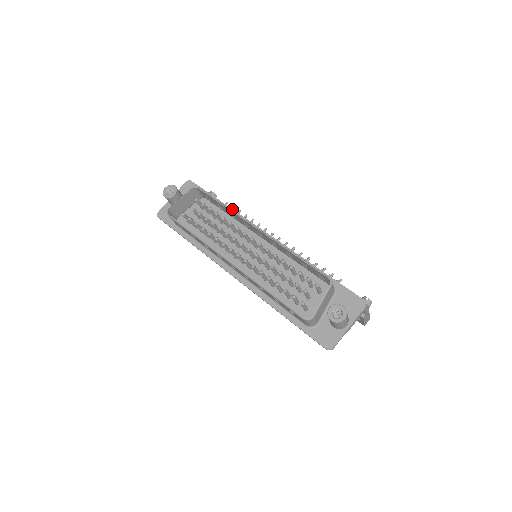
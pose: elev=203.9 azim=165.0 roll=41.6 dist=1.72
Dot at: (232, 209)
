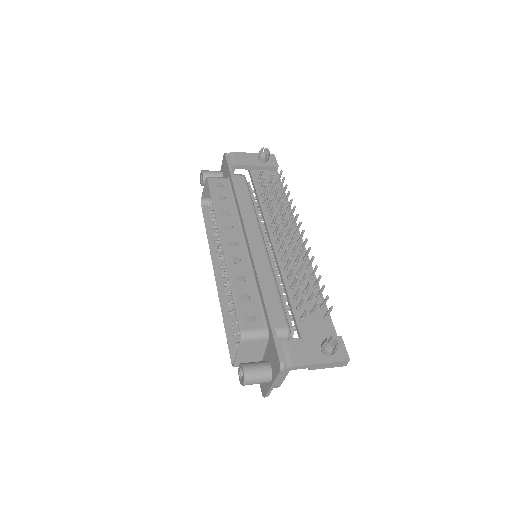
Dot at: (236, 199)
